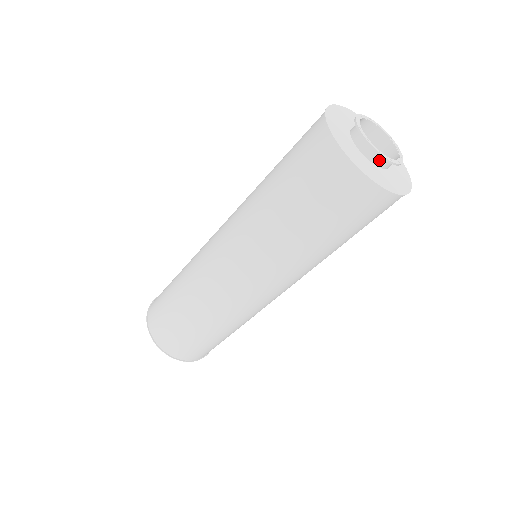
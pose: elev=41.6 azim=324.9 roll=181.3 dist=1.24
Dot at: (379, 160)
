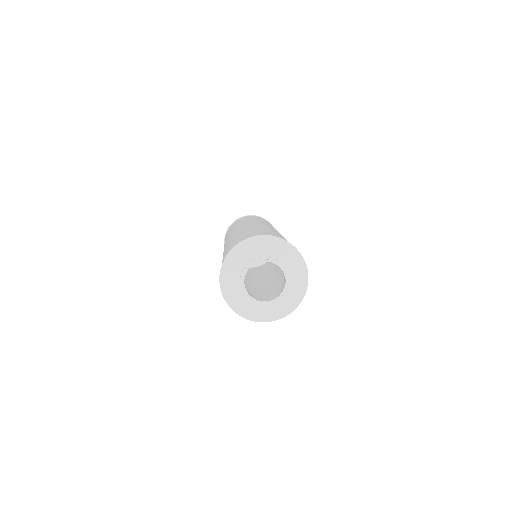
Dot at: (267, 300)
